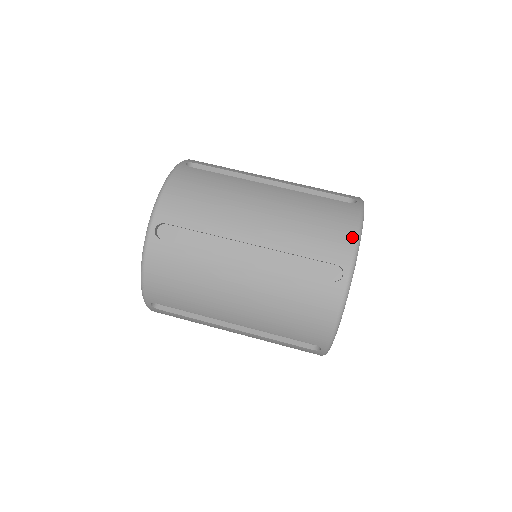
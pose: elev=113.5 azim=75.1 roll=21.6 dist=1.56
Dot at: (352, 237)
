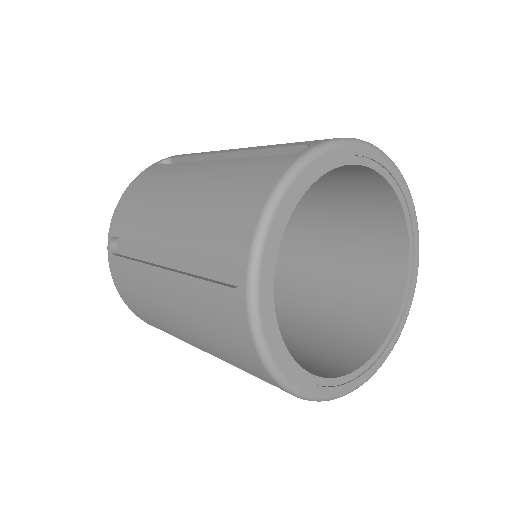
Dot at: occluded
